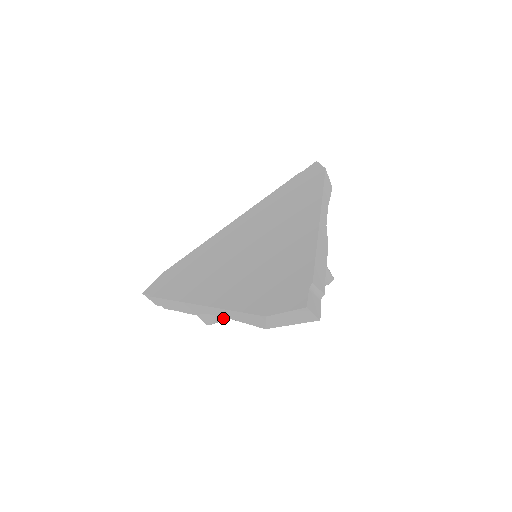
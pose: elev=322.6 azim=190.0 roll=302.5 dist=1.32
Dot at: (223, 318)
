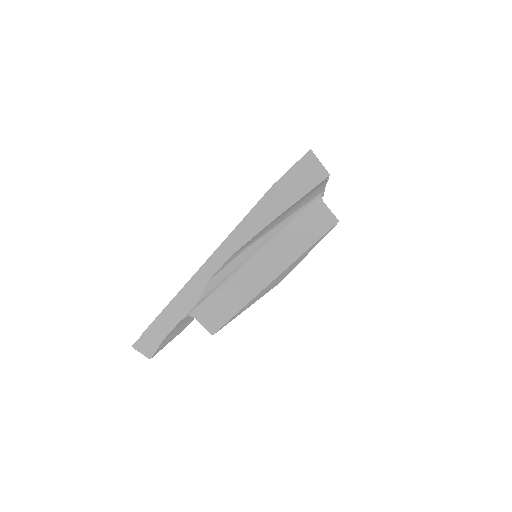
Dot at: (230, 313)
